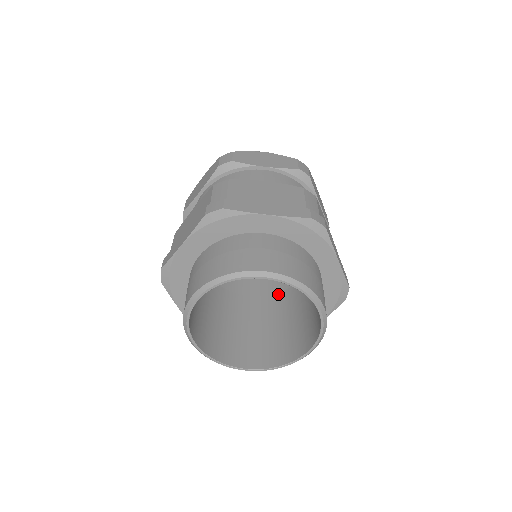
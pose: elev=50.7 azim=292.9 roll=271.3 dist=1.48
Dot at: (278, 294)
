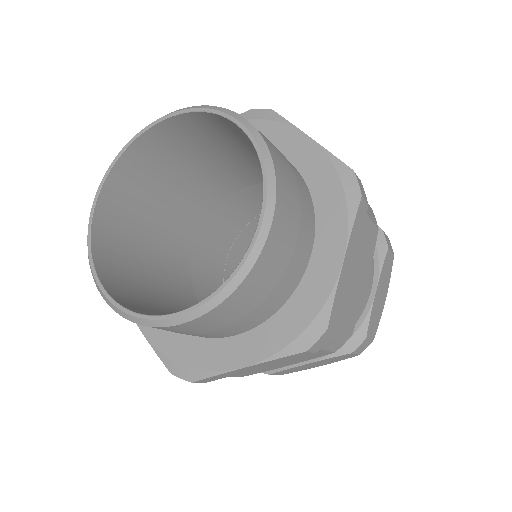
Dot at: occluded
